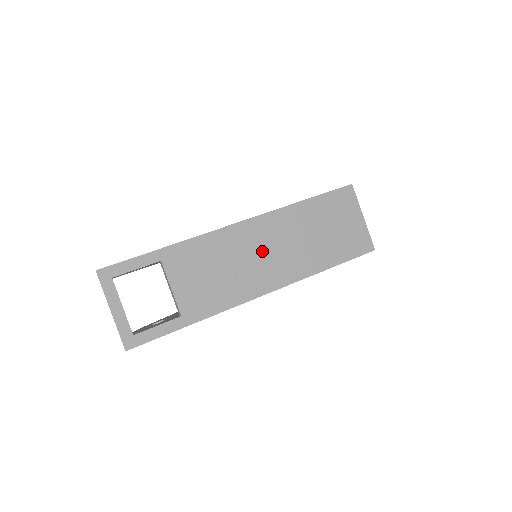
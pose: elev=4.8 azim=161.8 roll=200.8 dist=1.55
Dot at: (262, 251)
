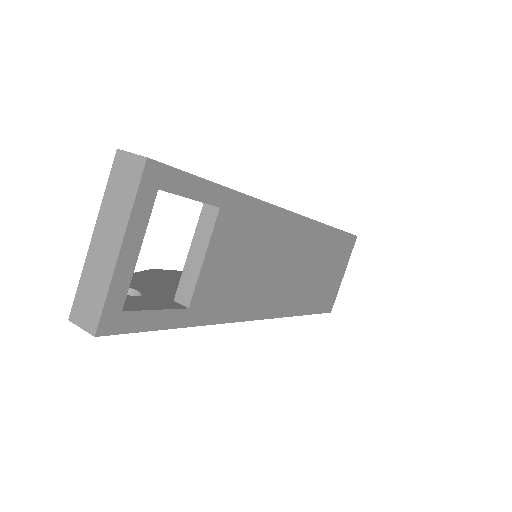
Dot at: (288, 263)
